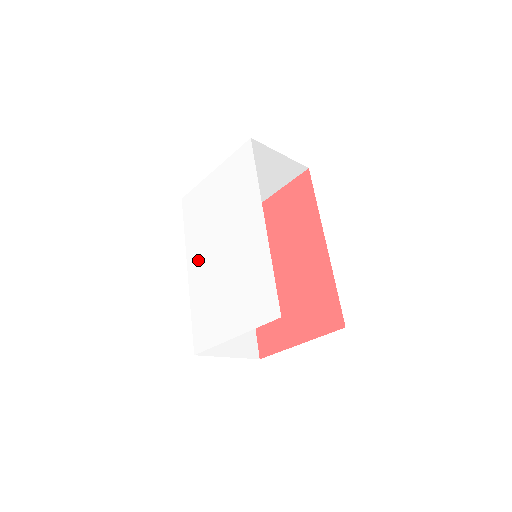
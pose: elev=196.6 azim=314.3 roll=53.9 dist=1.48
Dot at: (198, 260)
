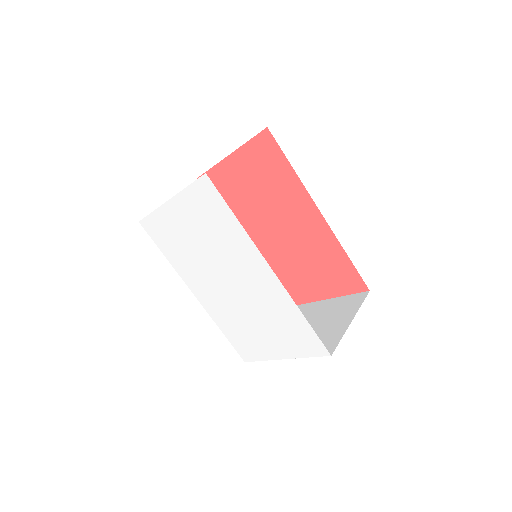
Dot at: (203, 290)
